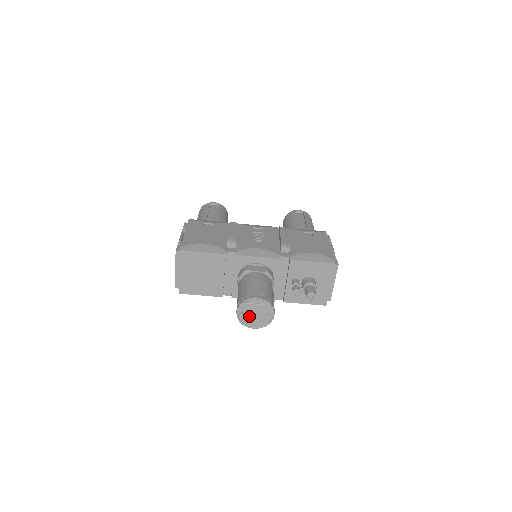
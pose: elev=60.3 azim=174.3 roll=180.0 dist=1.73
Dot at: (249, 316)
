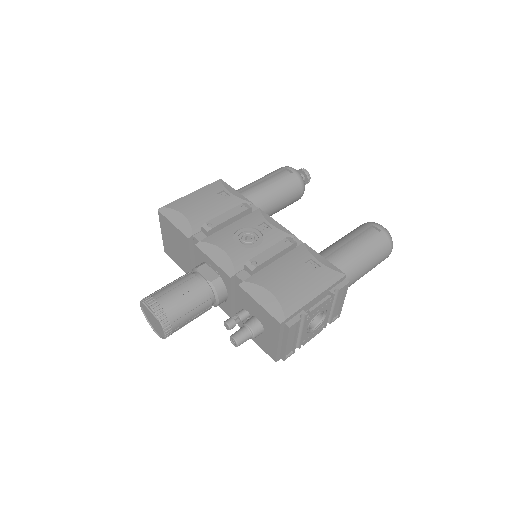
Dot at: occluded
